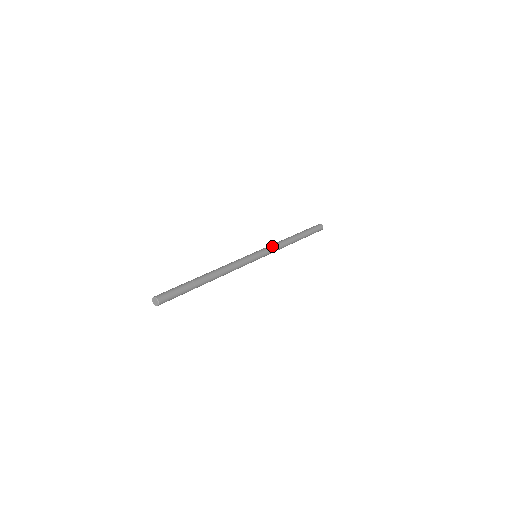
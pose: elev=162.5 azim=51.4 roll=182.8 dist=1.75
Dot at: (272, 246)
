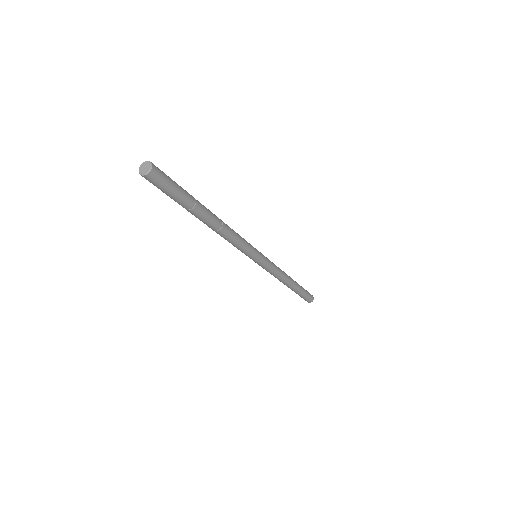
Dot at: occluded
